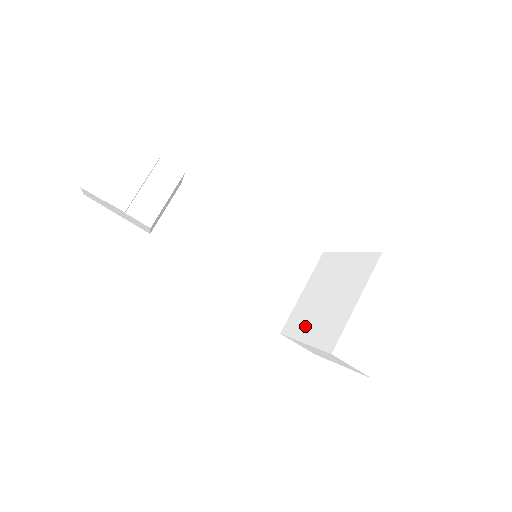
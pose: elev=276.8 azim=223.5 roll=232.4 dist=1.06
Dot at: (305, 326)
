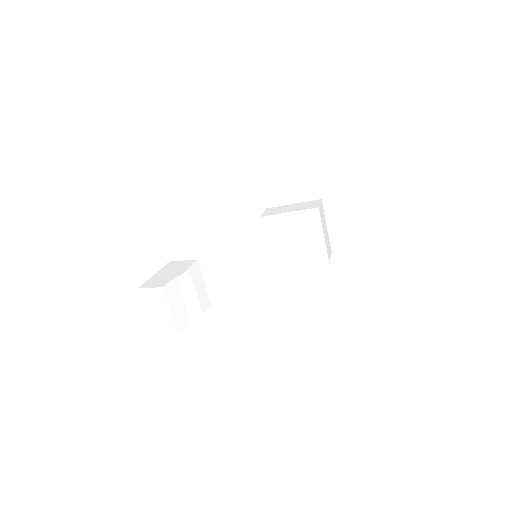
Dot at: (293, 260)
